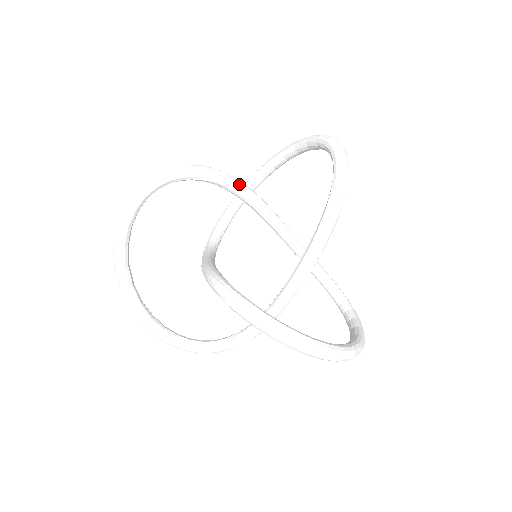
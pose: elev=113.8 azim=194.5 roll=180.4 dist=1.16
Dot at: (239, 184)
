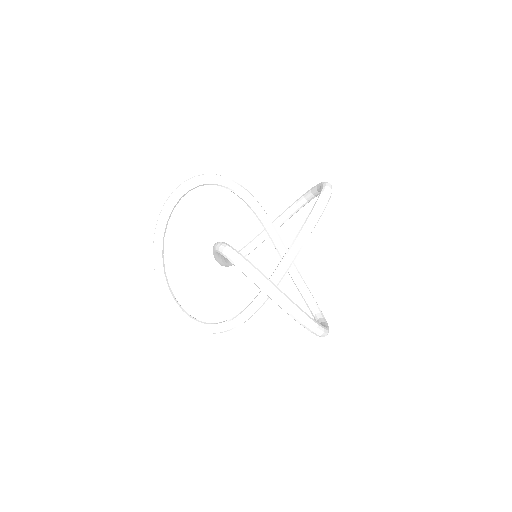
Dot at: (254, 200)
